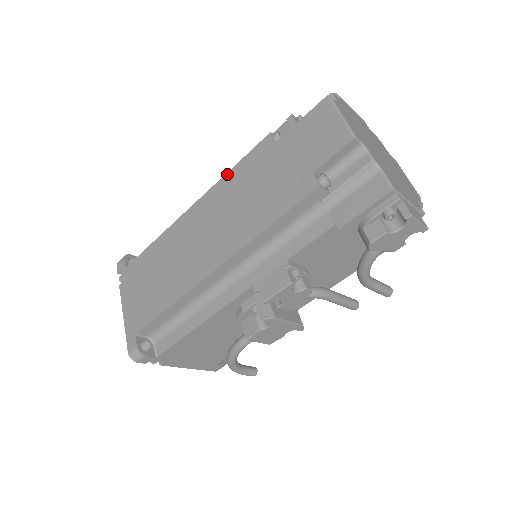
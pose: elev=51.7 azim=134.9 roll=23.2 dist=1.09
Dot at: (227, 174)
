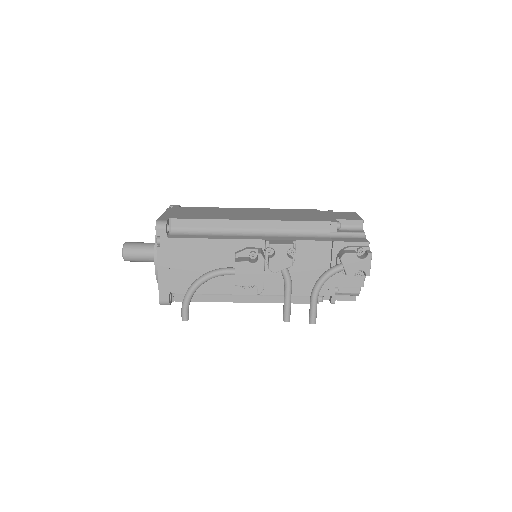
Dot at: (282, 209)
